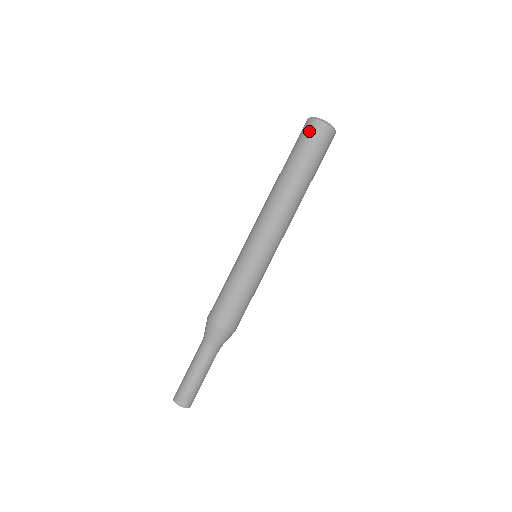
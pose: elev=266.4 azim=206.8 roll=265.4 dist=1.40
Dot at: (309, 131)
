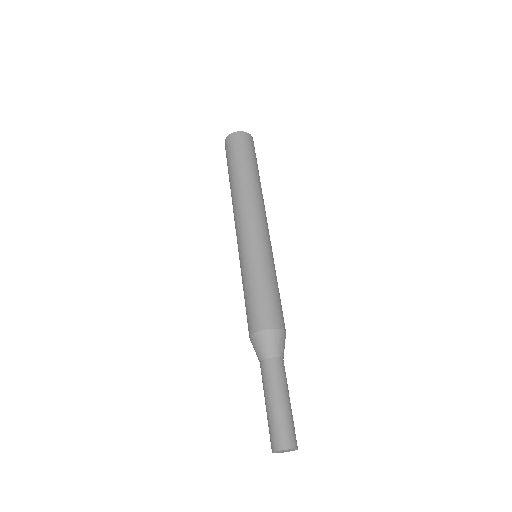
Dot at: (234, 142)
